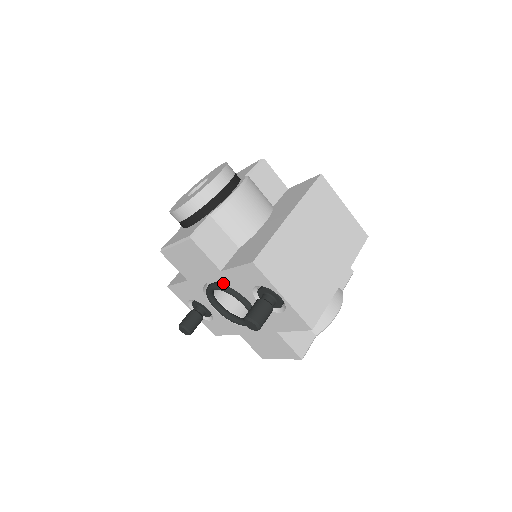
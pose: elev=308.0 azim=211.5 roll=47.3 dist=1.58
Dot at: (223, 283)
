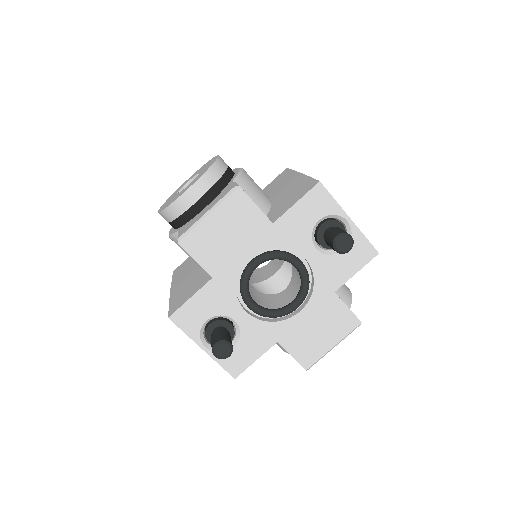
Dot at: (272, 245)
